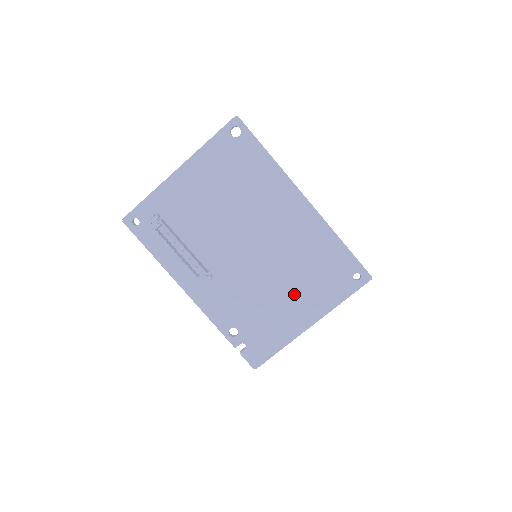
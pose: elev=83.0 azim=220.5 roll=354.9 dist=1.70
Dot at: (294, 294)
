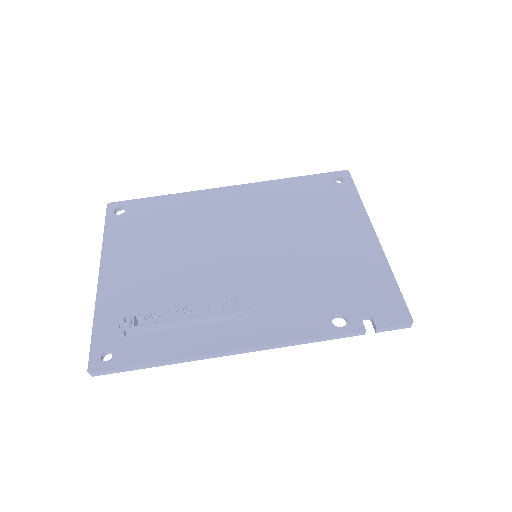
Dot at: (325, 235)
